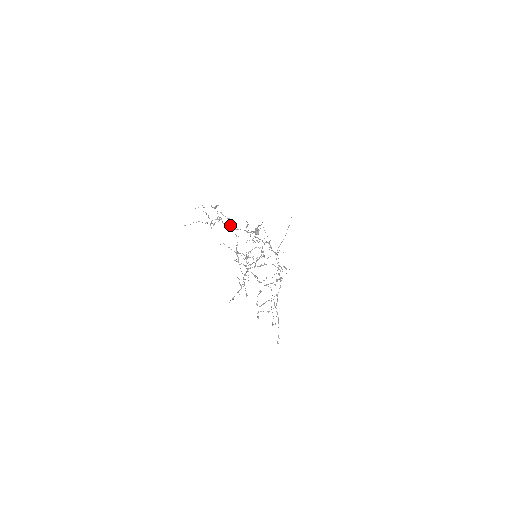
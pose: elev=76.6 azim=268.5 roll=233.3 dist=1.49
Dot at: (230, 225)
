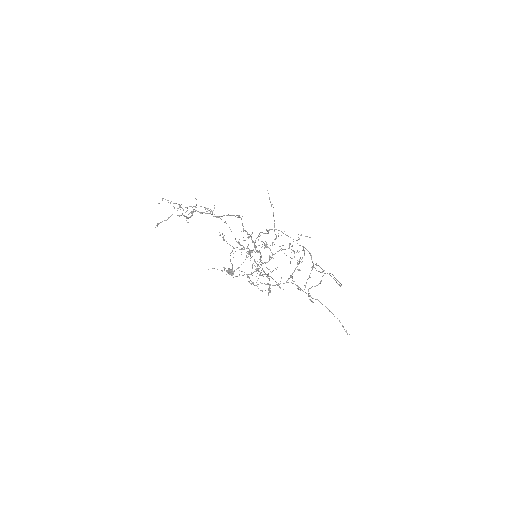
Dot at: (210, 211)
